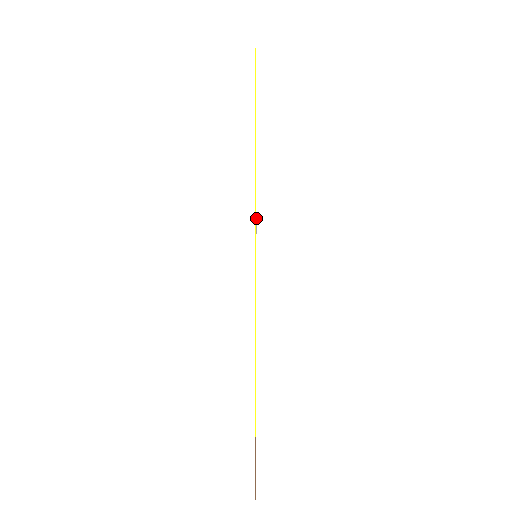
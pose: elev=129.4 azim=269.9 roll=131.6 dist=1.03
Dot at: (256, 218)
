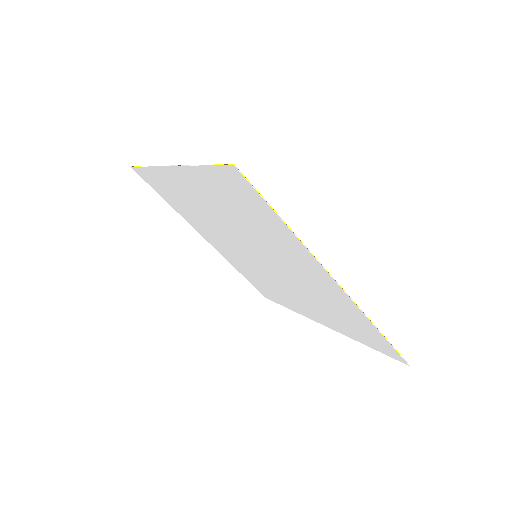
Dot at: (308, 250)
